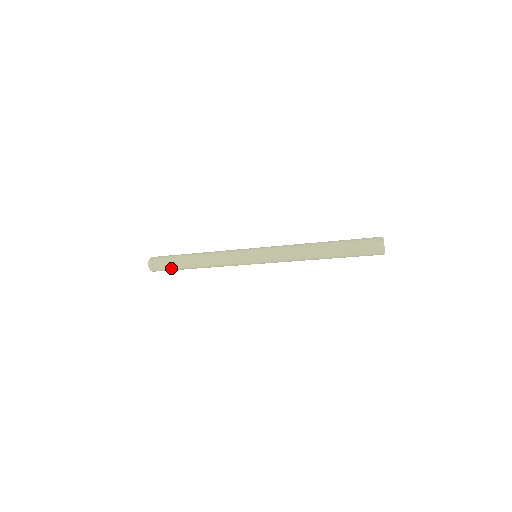
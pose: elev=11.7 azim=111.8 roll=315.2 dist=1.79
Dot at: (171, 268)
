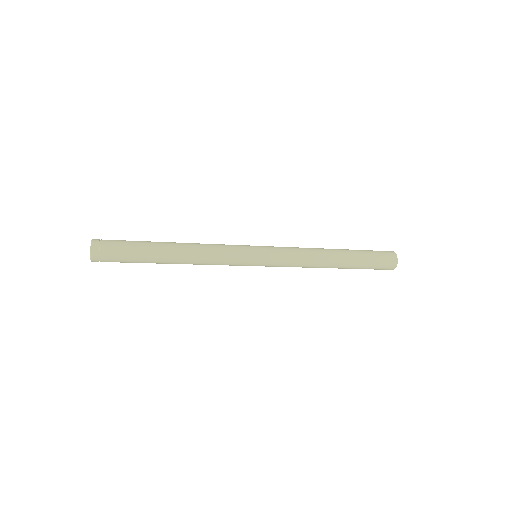
Dot at: (130, 262)
